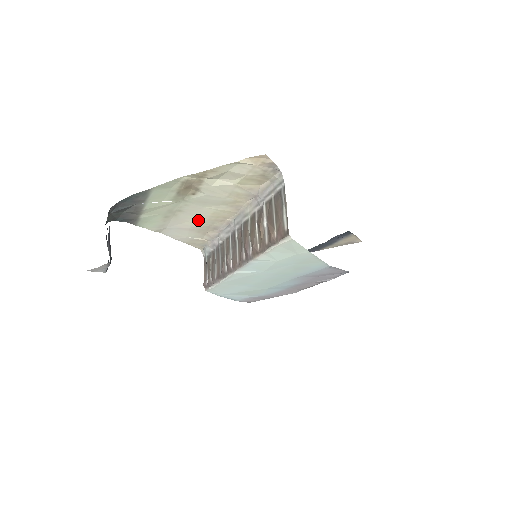
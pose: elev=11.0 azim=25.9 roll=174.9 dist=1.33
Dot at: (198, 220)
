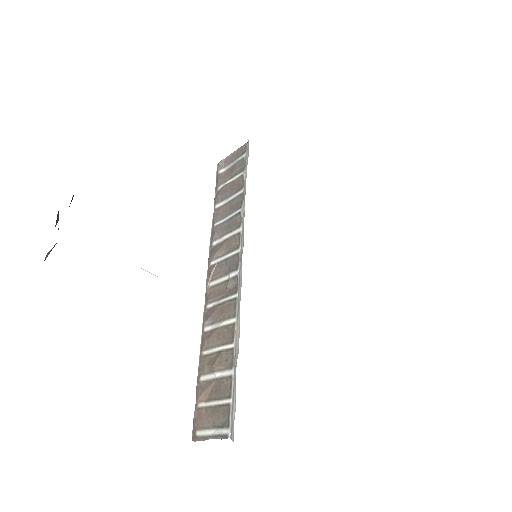
Dot at: occluded
